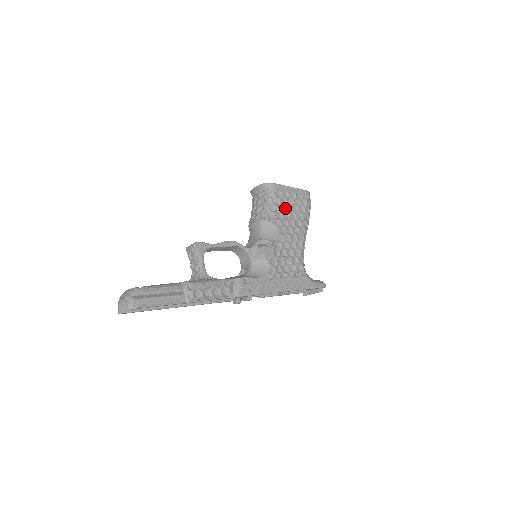
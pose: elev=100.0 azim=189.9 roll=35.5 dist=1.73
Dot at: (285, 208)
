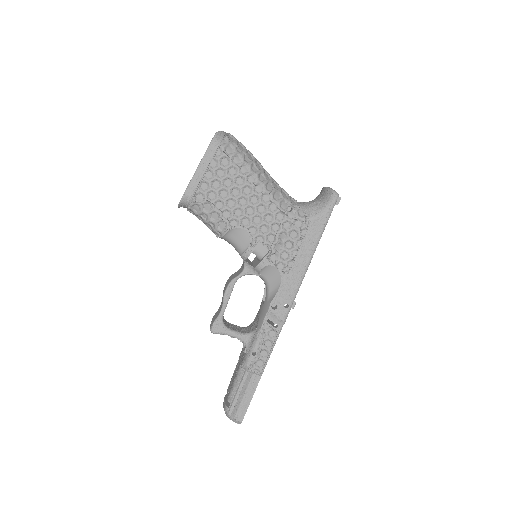
Dot at: (220, 199)
